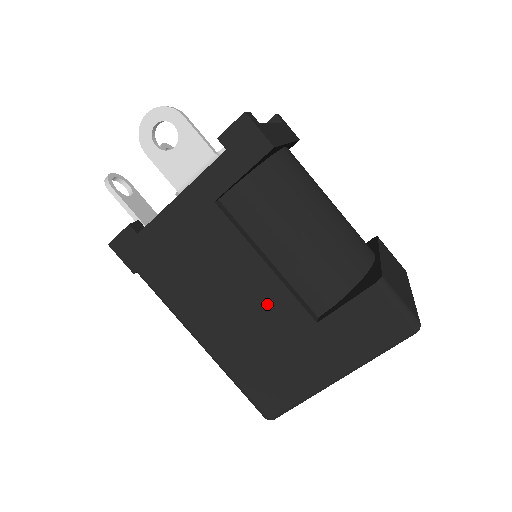
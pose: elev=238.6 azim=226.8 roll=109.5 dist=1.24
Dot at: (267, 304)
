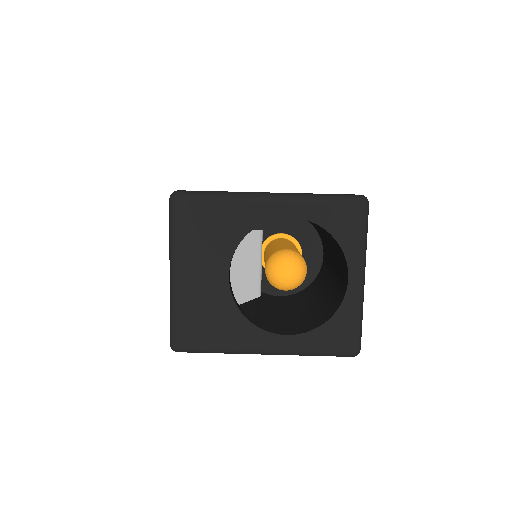
Dot at: occluded
